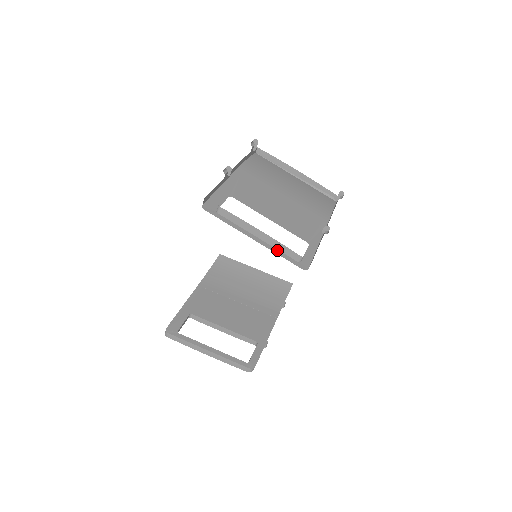
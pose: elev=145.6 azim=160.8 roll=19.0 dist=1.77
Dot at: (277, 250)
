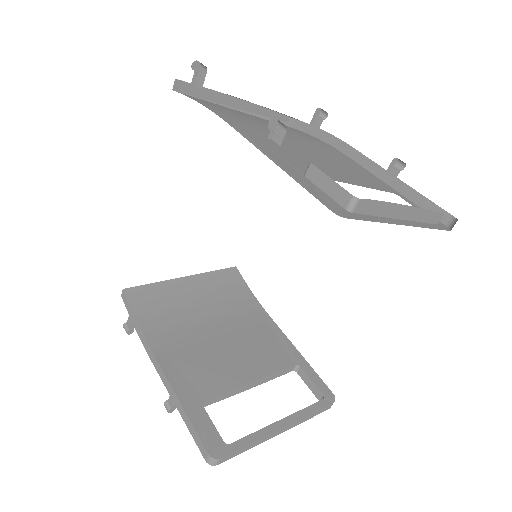
Dot at: (421, 223)
